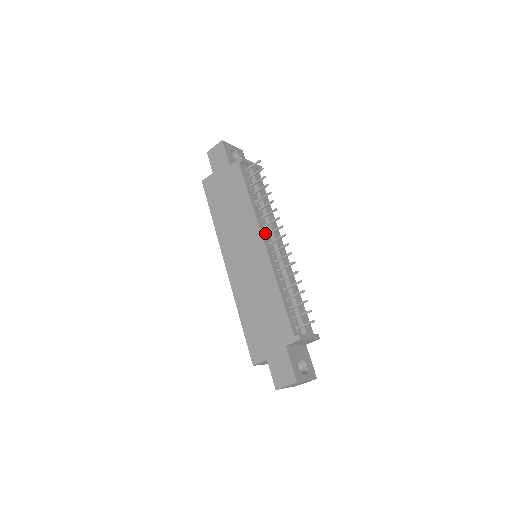
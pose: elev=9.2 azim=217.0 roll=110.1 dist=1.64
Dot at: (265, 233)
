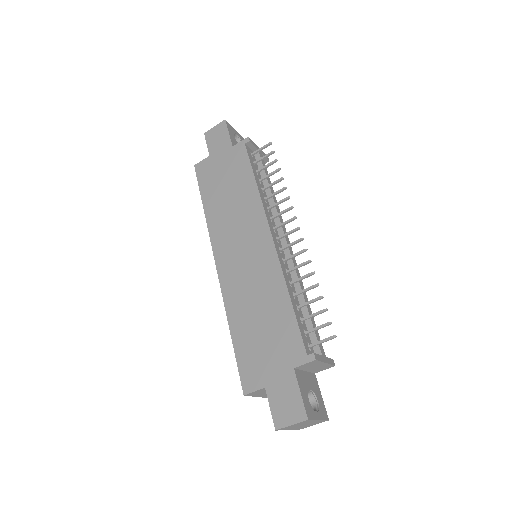
Dot at: (272, 226)
